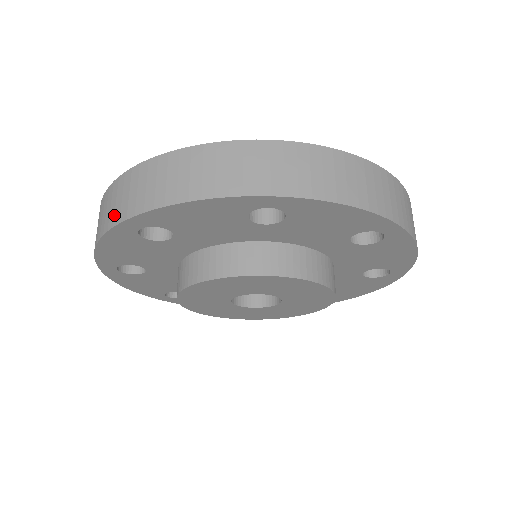
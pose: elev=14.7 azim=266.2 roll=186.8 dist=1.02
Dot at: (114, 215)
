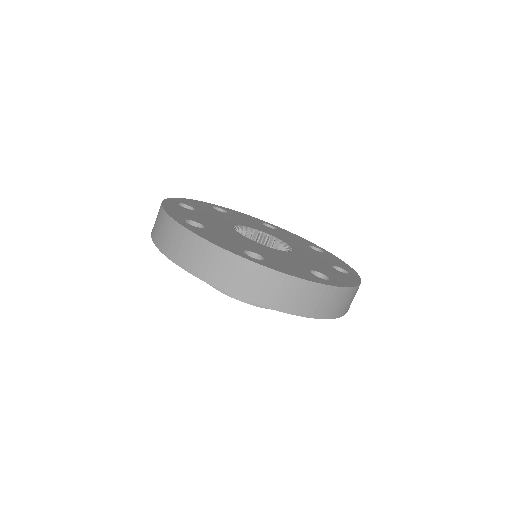
Dot at: occluded
